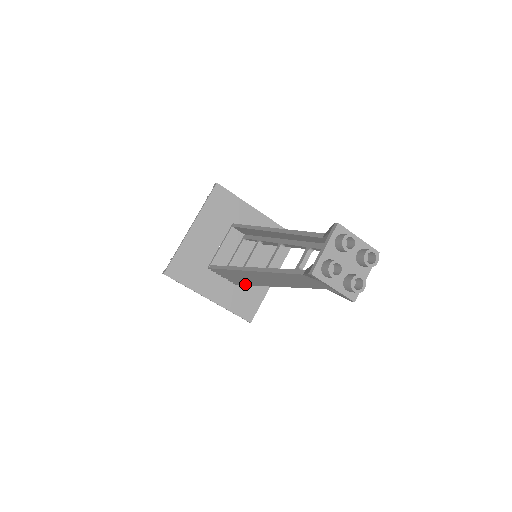
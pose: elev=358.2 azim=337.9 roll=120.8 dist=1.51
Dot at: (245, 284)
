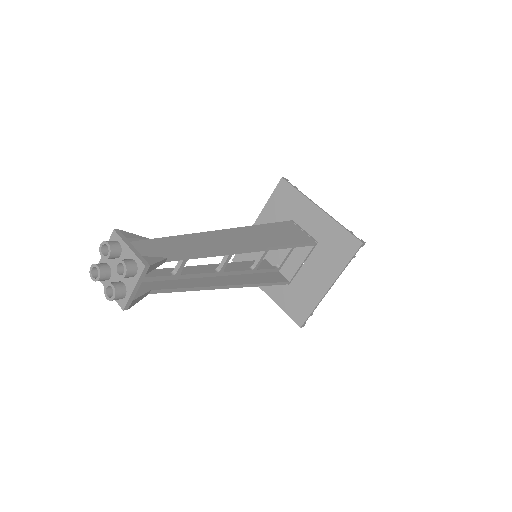
Dot at: (269, 284)
